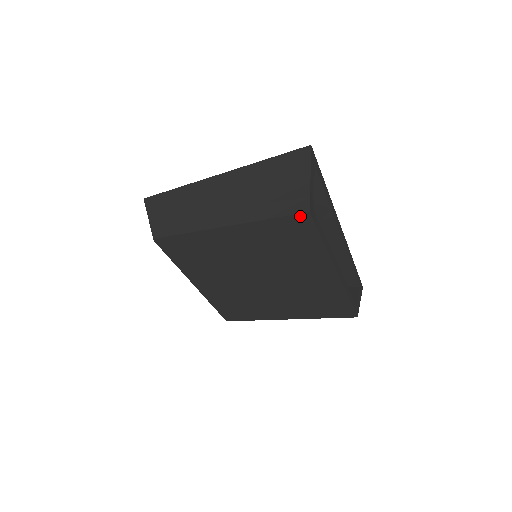
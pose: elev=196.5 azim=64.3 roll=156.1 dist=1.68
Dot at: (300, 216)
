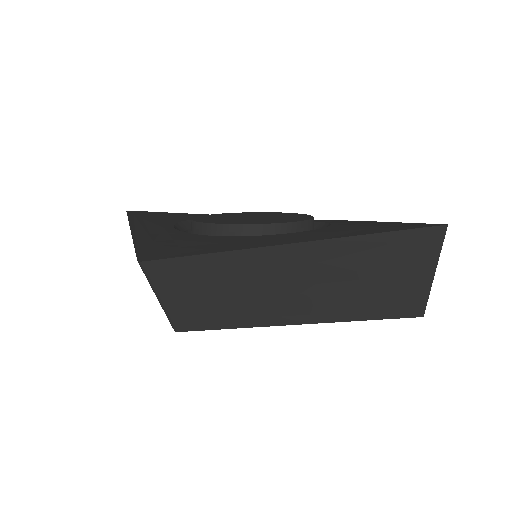
Dot at: (409, 316)
